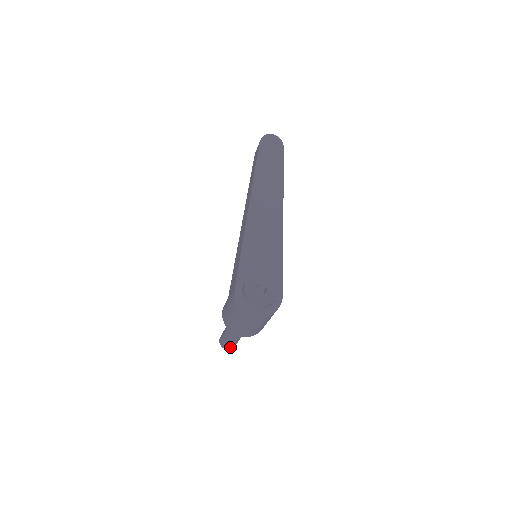
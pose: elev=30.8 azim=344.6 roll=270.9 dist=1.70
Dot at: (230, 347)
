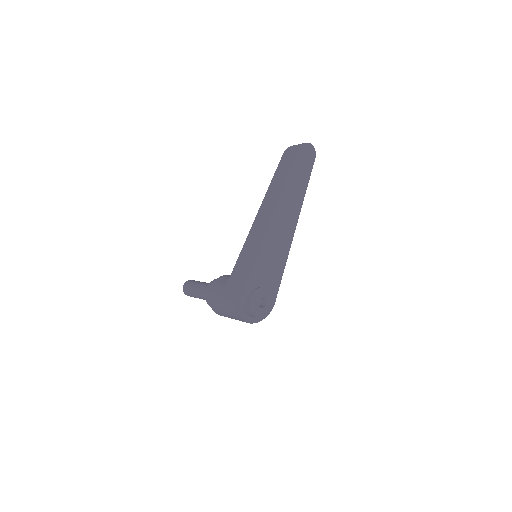
Dot at: occluded
